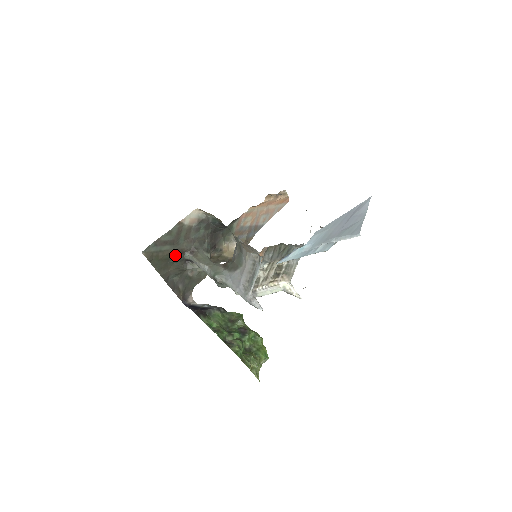
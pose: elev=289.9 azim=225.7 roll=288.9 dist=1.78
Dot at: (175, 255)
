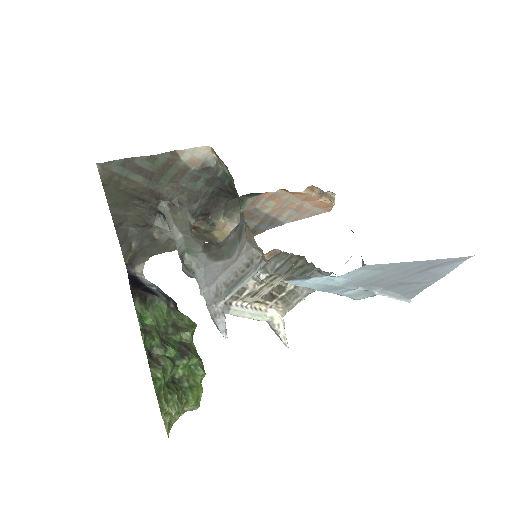
Dot at: (146, 196)
